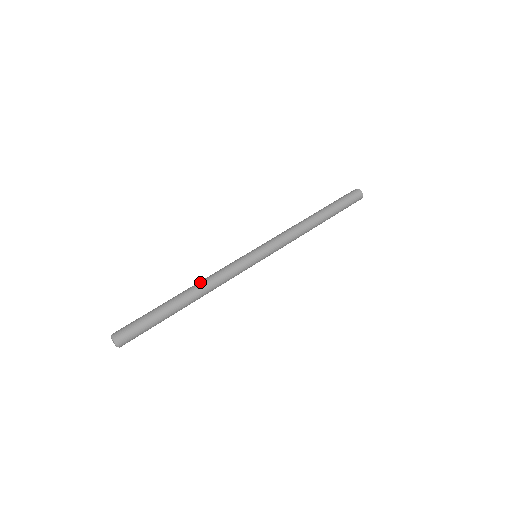
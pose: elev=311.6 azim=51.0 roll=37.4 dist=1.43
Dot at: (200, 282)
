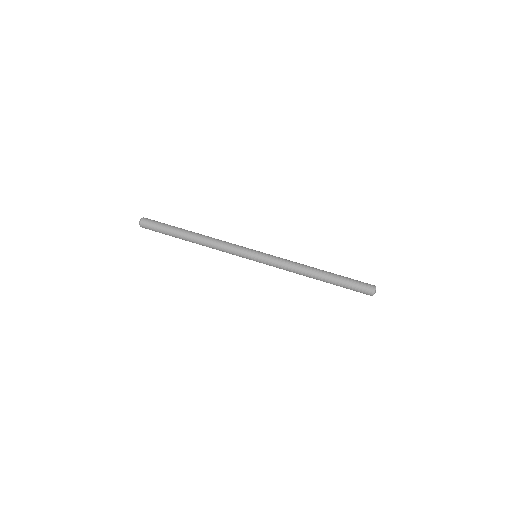
Dot at: occluded
